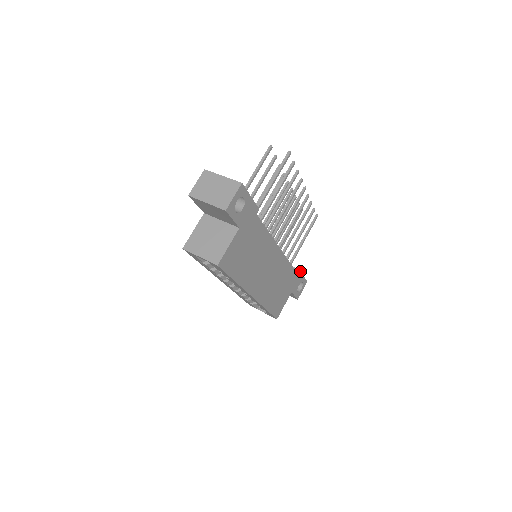
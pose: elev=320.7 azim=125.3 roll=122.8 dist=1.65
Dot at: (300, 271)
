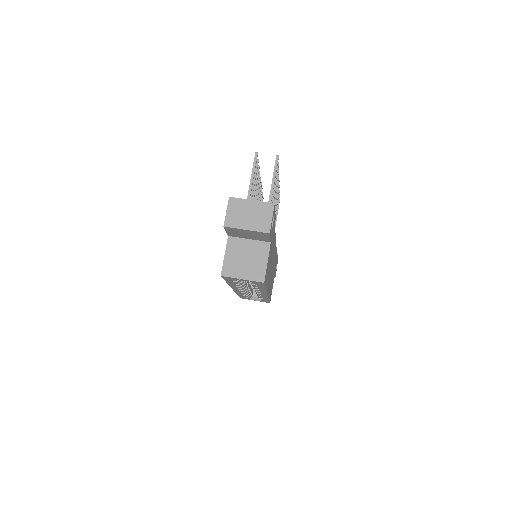
Dot at: occluded
